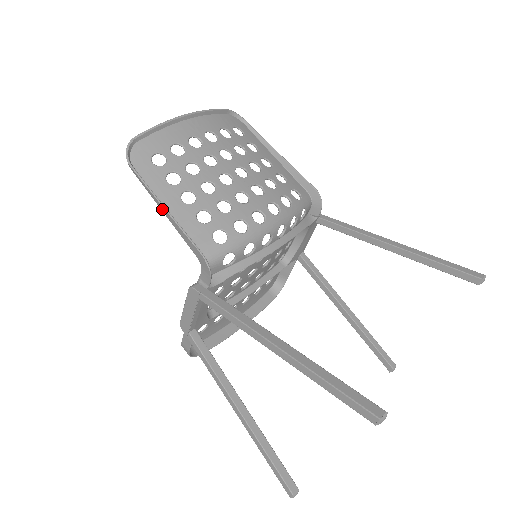
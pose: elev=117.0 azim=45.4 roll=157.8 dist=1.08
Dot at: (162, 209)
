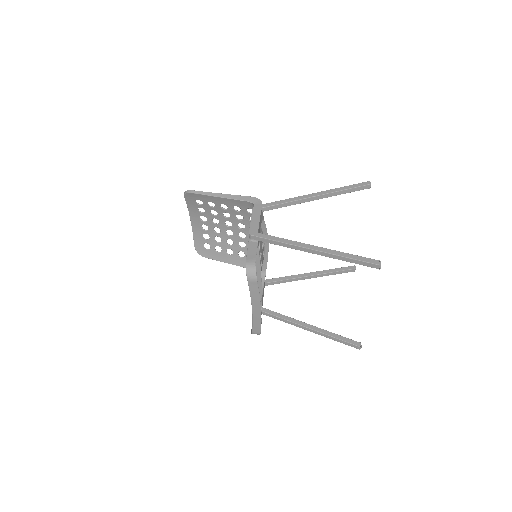
Dot at: (220, 195)
